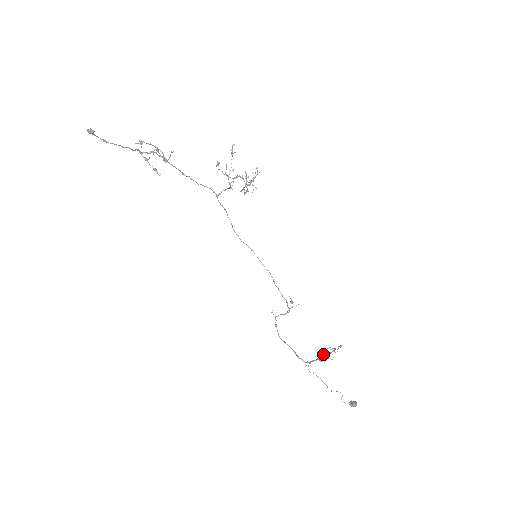
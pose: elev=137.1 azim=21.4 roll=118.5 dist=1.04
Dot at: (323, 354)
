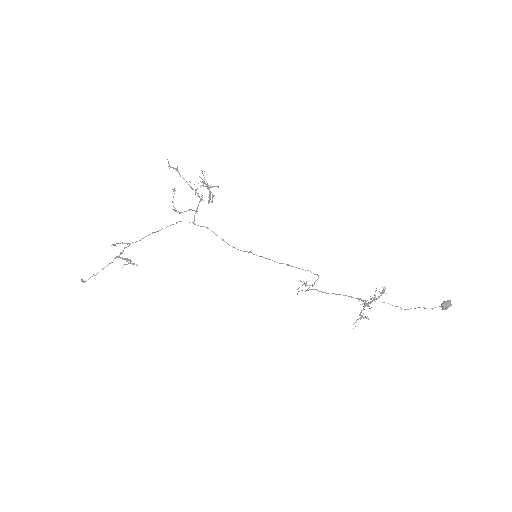
Dot at: (367, 305)
